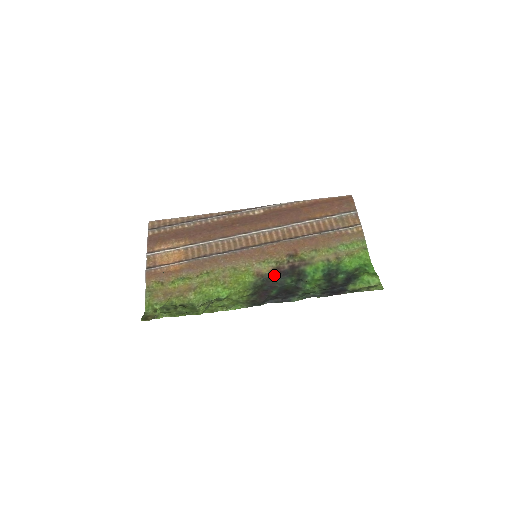
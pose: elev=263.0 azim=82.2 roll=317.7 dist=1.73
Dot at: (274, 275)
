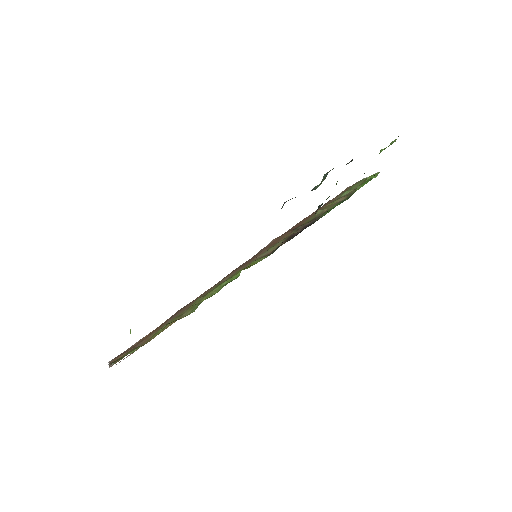
Dot at: (289, 240)
